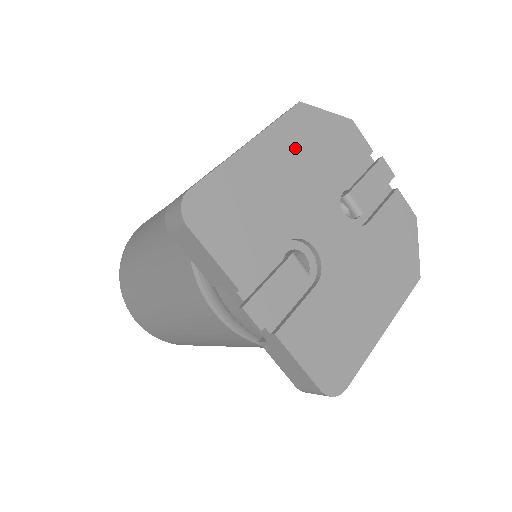
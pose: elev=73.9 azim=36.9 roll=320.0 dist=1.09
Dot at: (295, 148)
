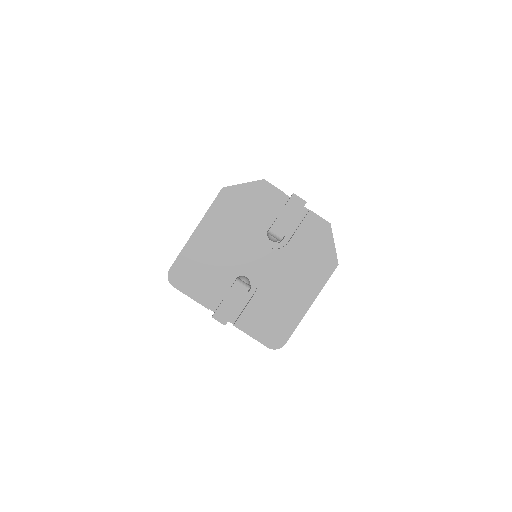
Dot at: (225, 219)
